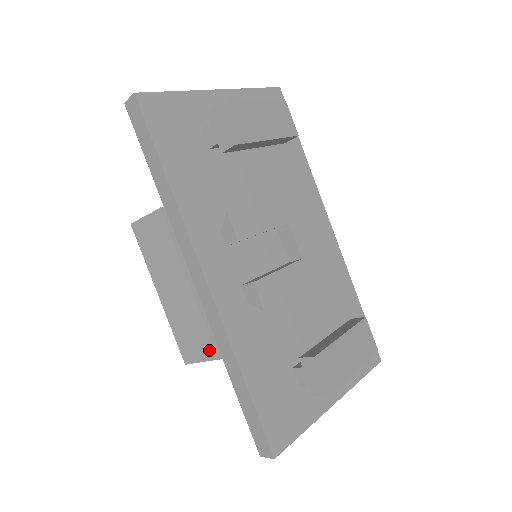
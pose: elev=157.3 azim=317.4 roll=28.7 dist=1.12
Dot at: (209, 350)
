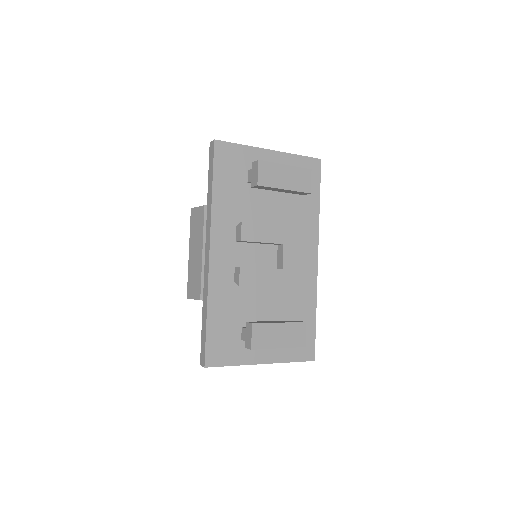
Dot at: (199, 293)
